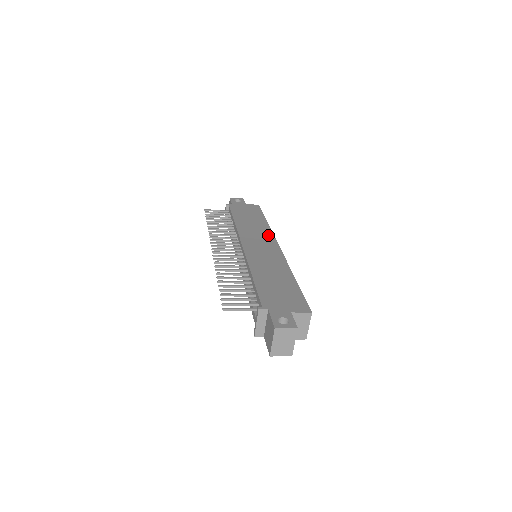
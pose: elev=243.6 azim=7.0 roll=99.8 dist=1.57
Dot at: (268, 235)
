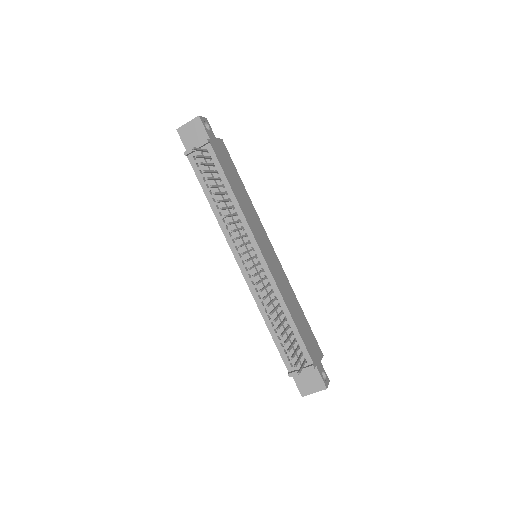
Dot at: (260, 224)
